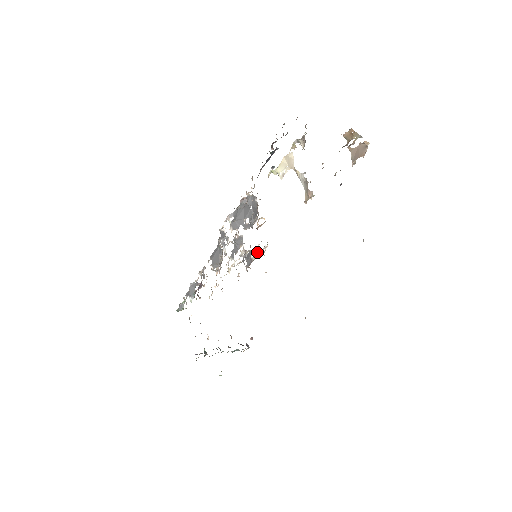
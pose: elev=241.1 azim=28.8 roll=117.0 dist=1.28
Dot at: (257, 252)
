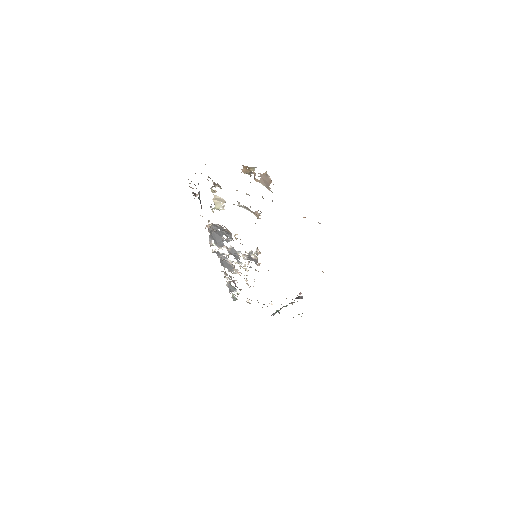
Dot at: (254, 253)
